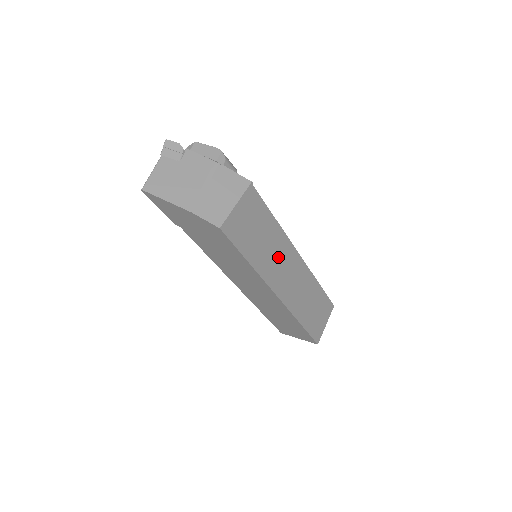
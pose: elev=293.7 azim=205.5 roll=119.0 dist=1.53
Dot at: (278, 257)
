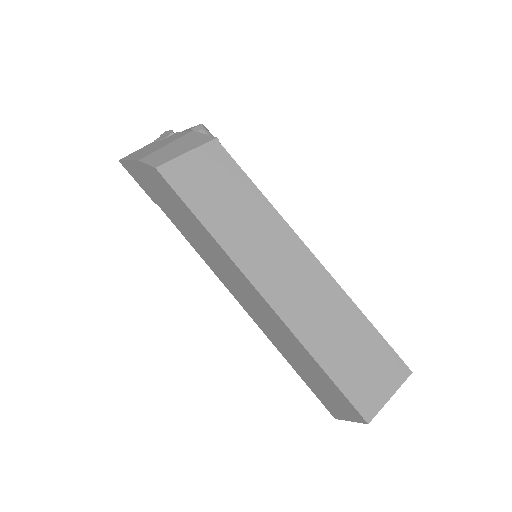
Dot at: (263, 239)
